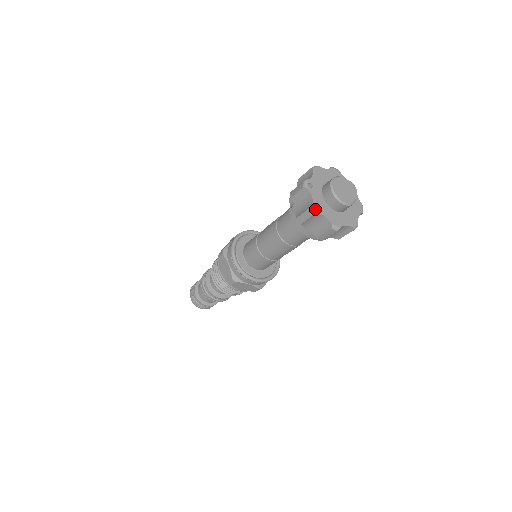
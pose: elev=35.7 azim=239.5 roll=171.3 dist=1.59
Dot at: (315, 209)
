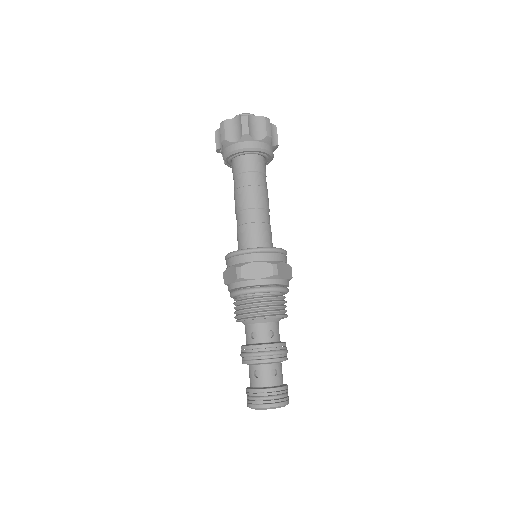
Dot at: (223, 121)
